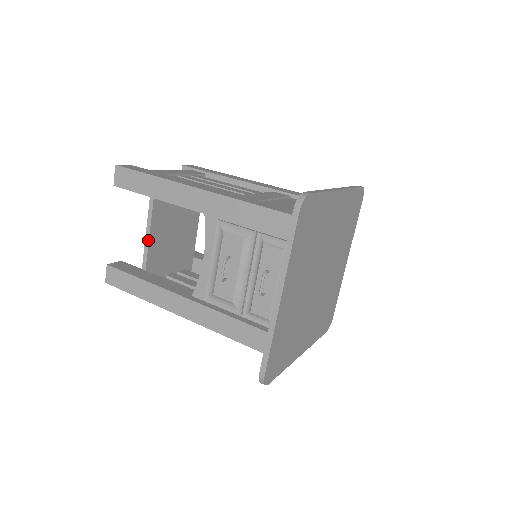
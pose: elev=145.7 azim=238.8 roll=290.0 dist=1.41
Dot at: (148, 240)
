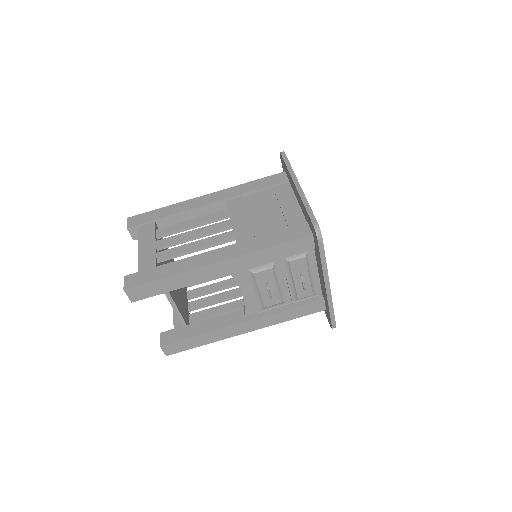
Dot at: (177, 308)
